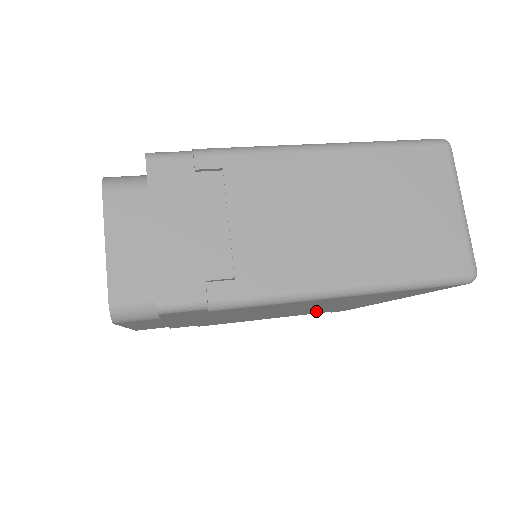
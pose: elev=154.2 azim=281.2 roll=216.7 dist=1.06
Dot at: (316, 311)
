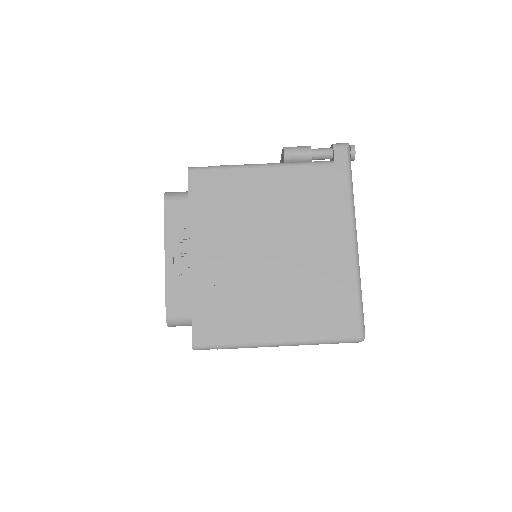
Dot at: occluded
